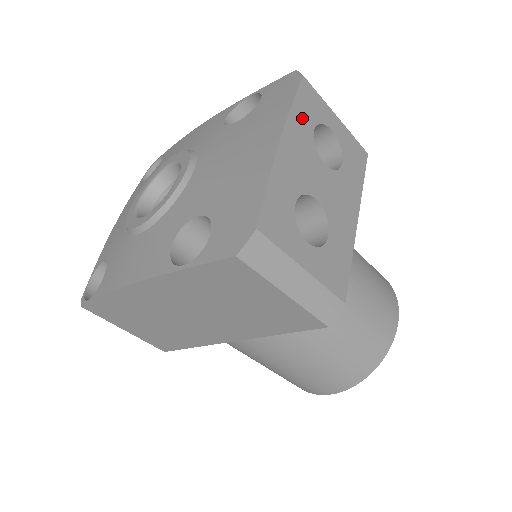
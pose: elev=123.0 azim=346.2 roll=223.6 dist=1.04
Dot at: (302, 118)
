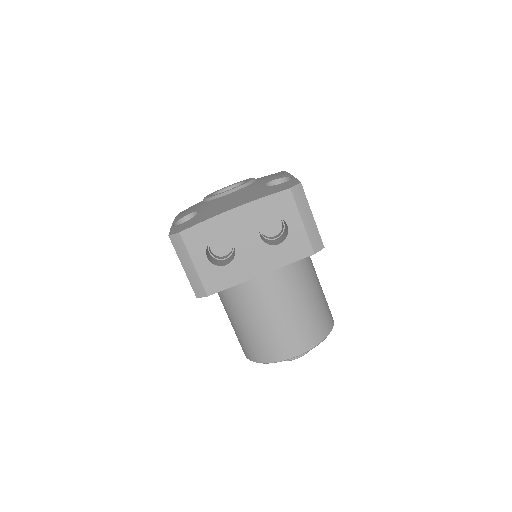
Dot at: (264, 207)
